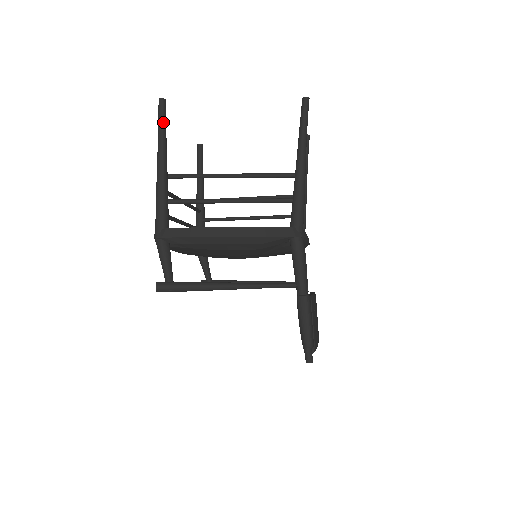
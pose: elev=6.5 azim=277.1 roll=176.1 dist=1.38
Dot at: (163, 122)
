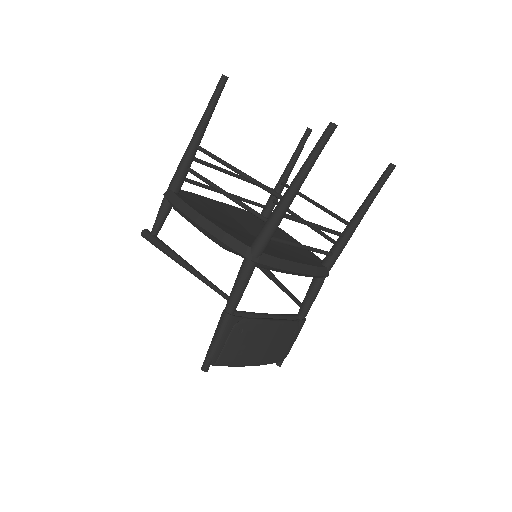
Dot at: (214, 97)
